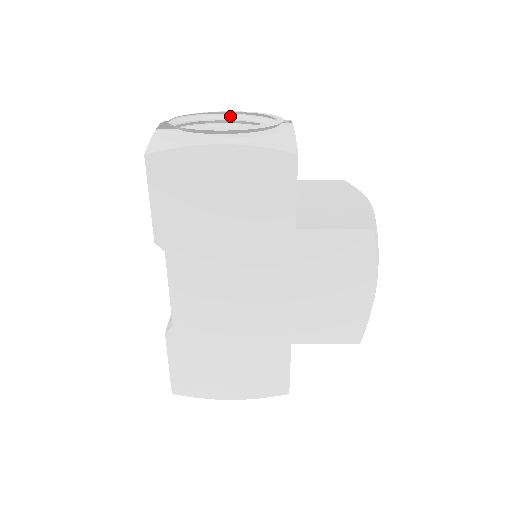
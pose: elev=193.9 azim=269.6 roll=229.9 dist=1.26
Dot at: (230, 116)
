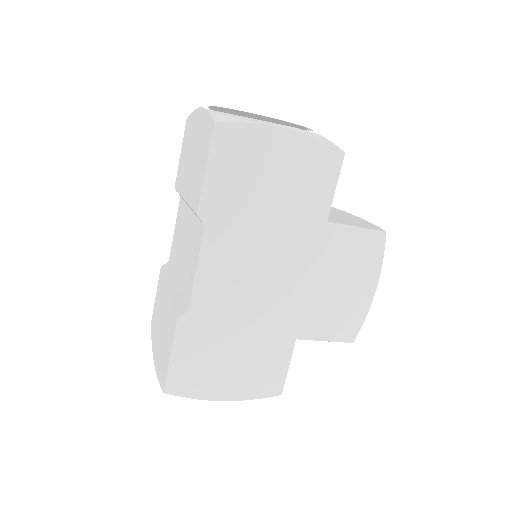
Dot at: occluded
